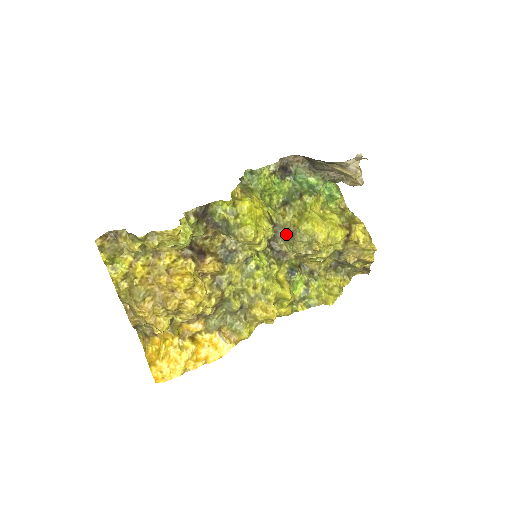
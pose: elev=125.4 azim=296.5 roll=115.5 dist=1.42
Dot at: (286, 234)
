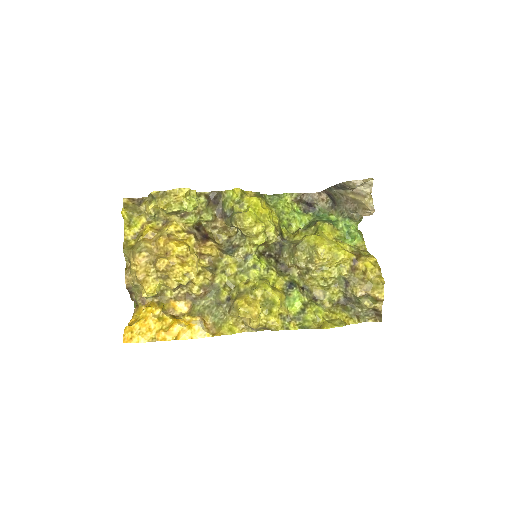
Dot at: (291, 245)
